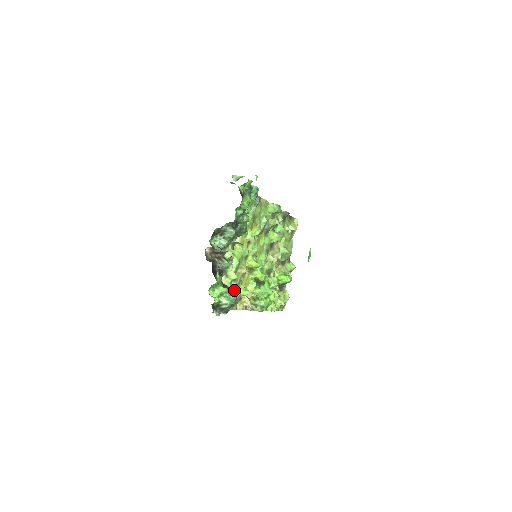
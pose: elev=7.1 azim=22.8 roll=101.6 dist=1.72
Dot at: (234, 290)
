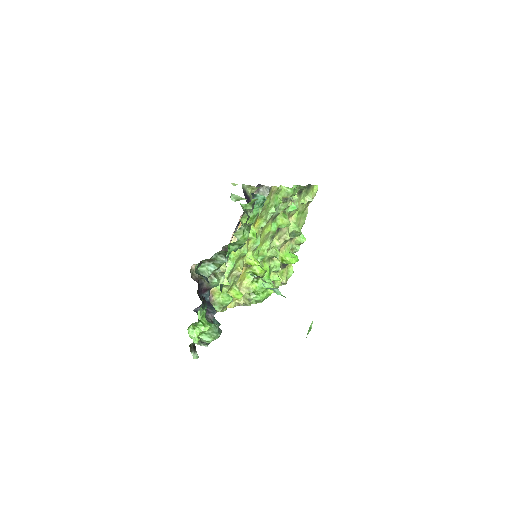
Dot at: (224, 297)
